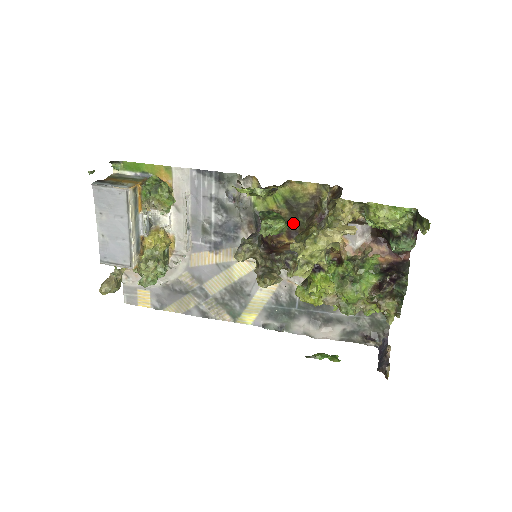
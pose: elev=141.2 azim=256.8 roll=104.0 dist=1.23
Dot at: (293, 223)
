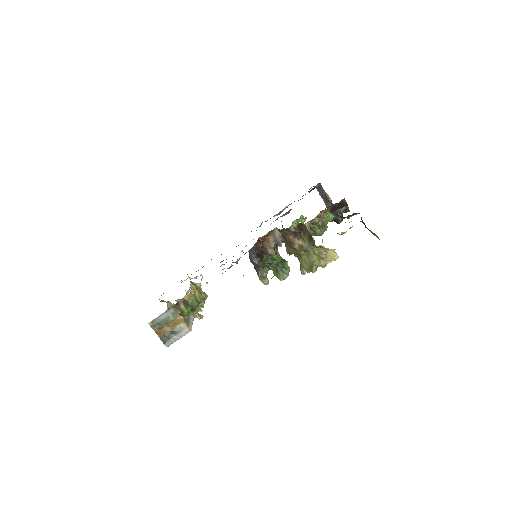
Dot at: occluded
